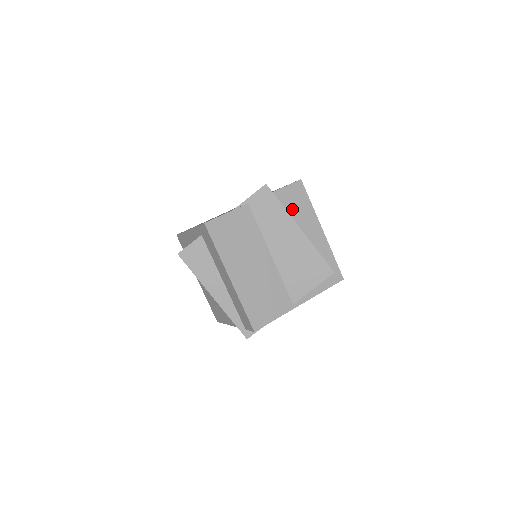
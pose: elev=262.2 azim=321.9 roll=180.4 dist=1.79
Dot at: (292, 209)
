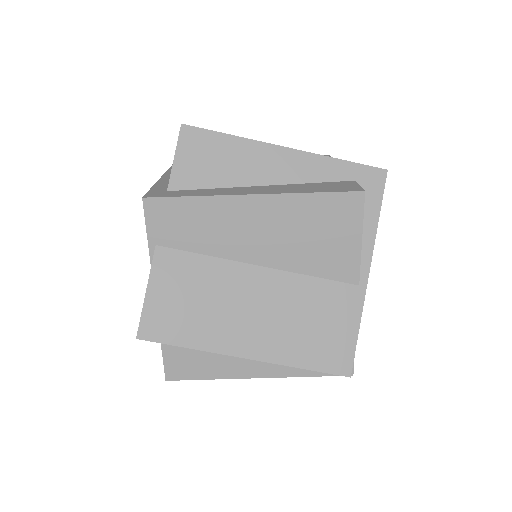
Dot at: (217, 176)
